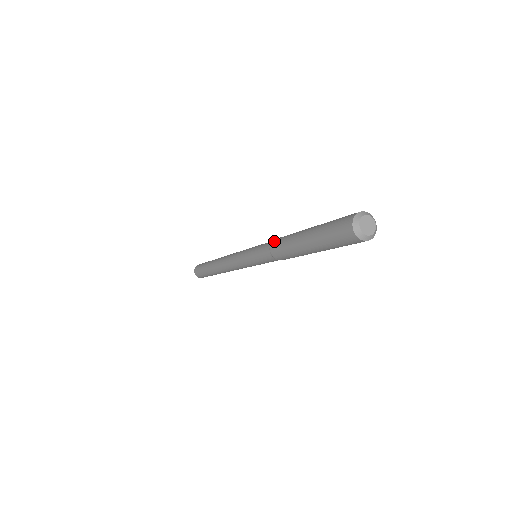
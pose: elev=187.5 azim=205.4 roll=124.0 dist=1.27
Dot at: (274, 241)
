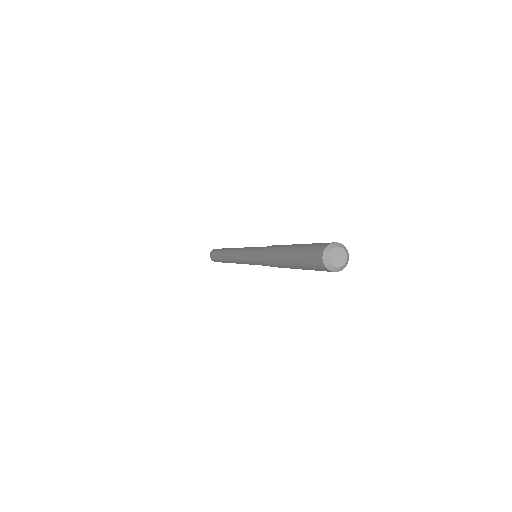
Dot at: occluded
